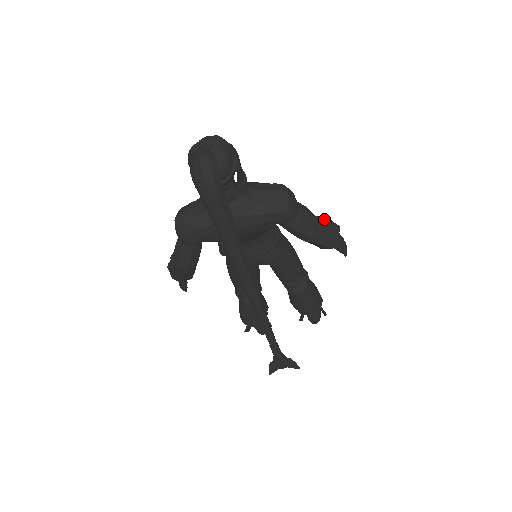
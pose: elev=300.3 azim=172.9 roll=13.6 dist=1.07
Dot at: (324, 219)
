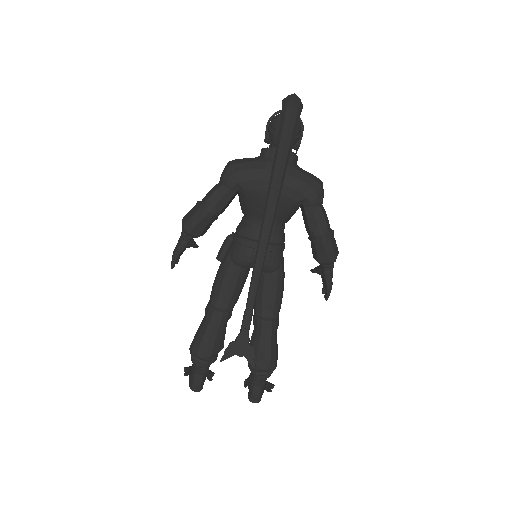
Dot at: occluded
